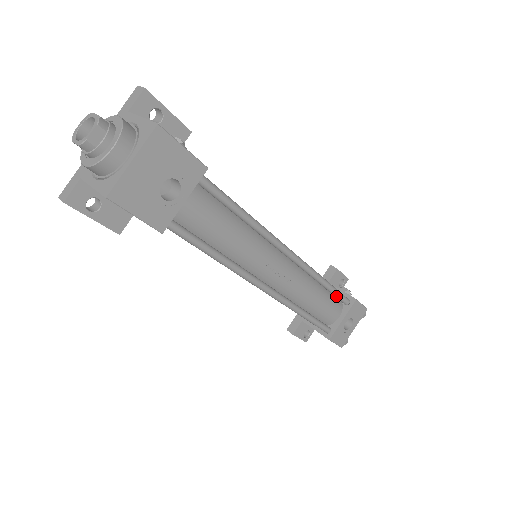
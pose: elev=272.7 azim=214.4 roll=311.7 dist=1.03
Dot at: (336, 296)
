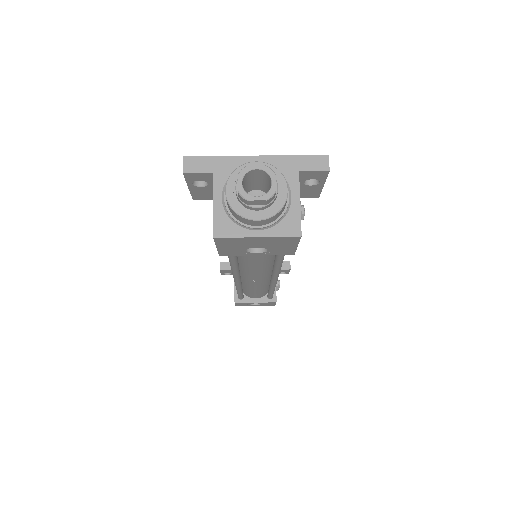
Dot at: (269, 294)
